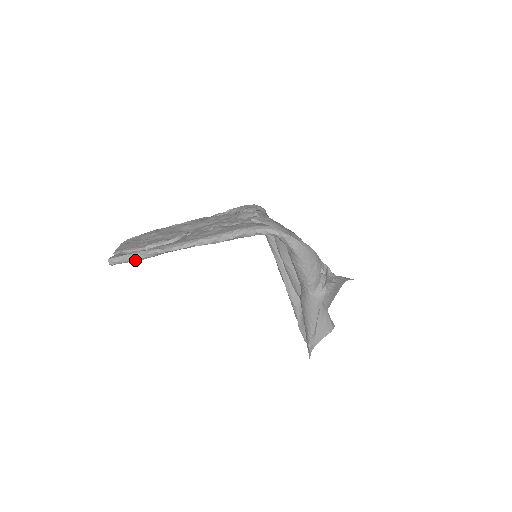
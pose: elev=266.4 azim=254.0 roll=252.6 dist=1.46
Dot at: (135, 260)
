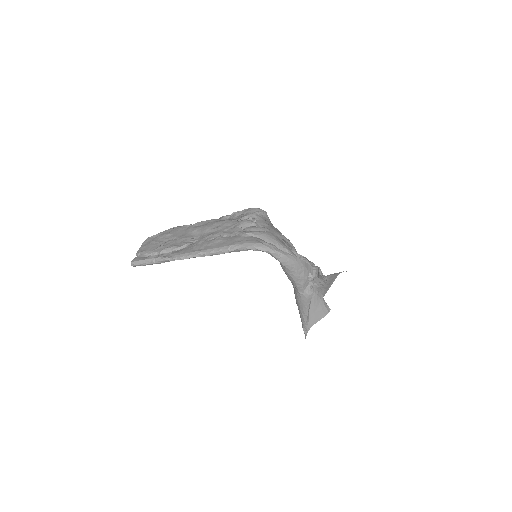
Dot at: (152, 264)
